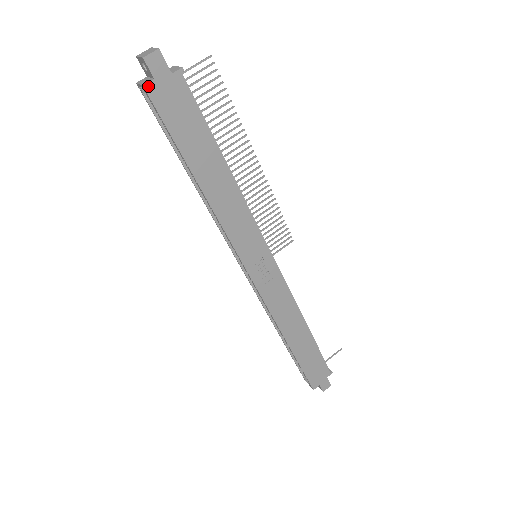
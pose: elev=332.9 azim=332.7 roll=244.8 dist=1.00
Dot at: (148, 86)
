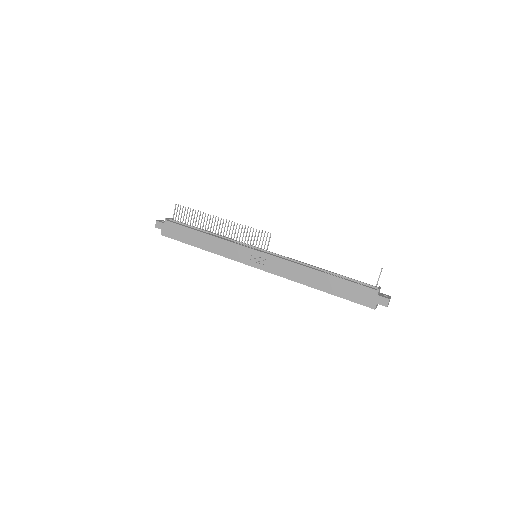
Dot at: (162, 233)
